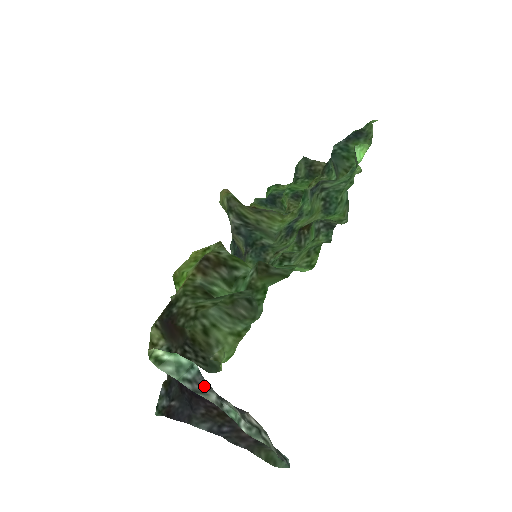
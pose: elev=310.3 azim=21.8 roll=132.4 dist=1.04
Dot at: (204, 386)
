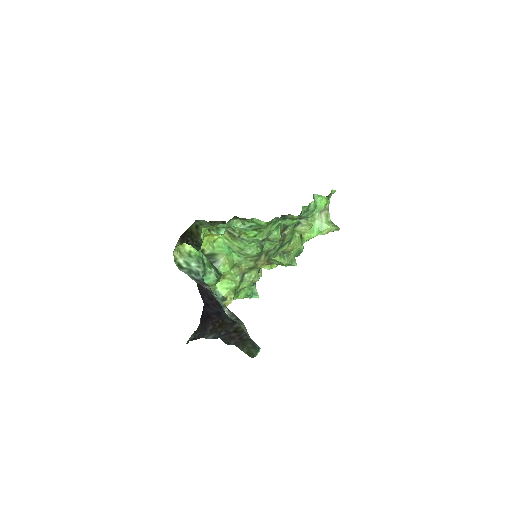
Dot at: (204, 284)
